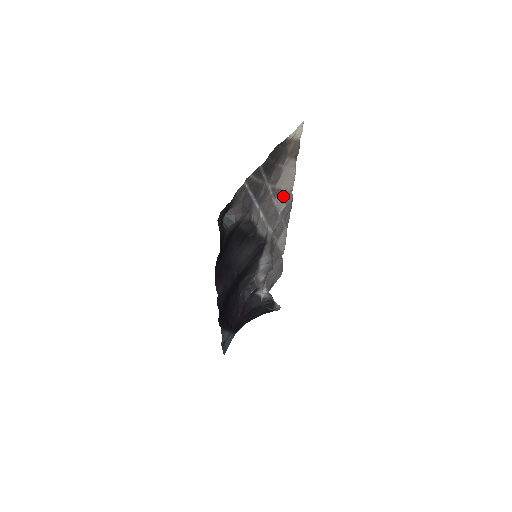
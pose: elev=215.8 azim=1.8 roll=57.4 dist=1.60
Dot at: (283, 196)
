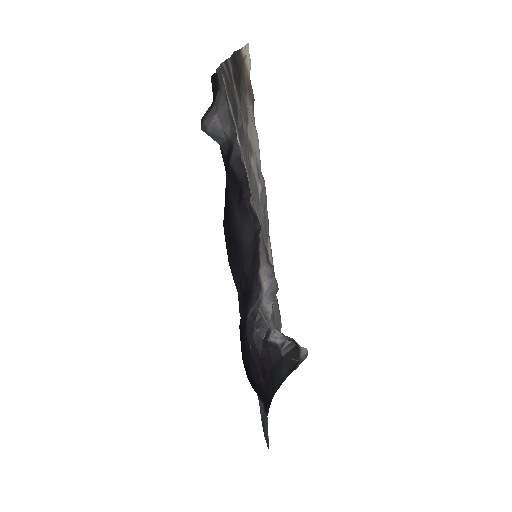
Dot at: (256, 166)
